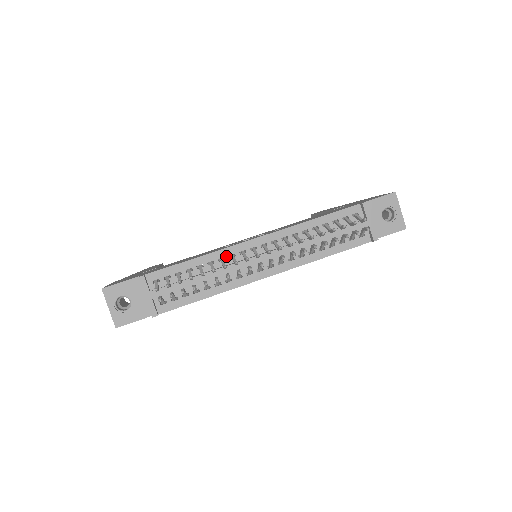
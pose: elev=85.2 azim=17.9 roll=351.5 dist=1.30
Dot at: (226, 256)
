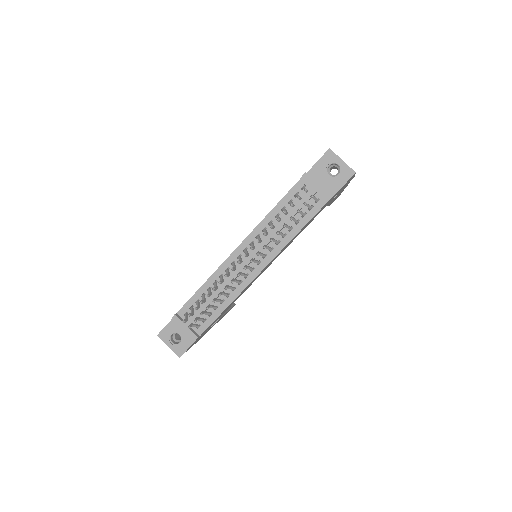
Dot at: (223, 272)
